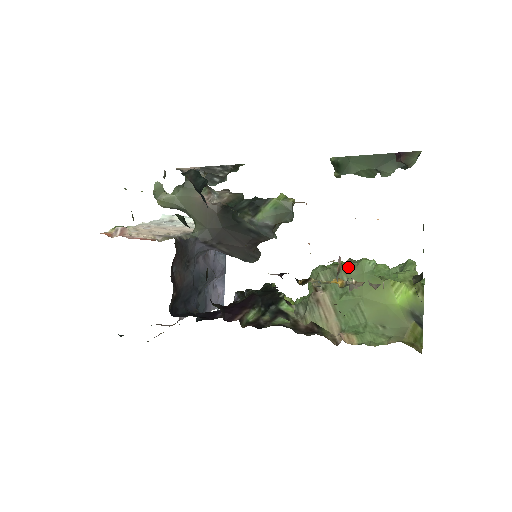
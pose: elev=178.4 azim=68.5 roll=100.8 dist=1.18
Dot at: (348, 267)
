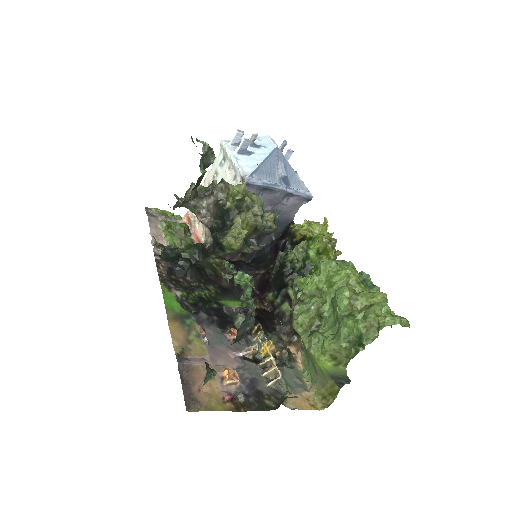
Dot at: (293, 314)
